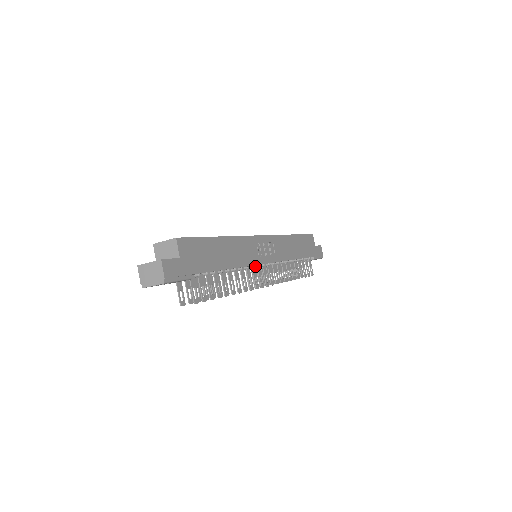
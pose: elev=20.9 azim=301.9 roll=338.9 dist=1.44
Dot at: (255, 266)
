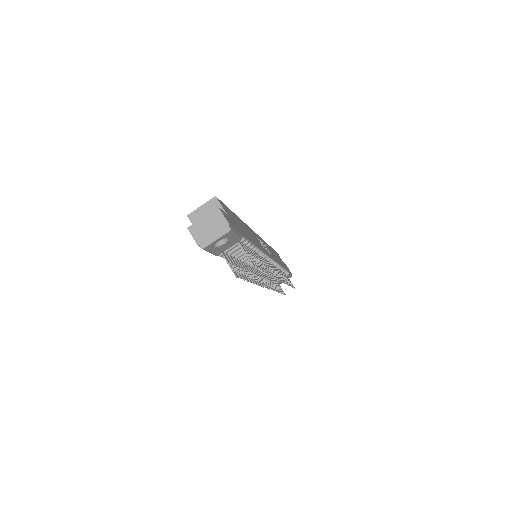
Dot at: occluded
